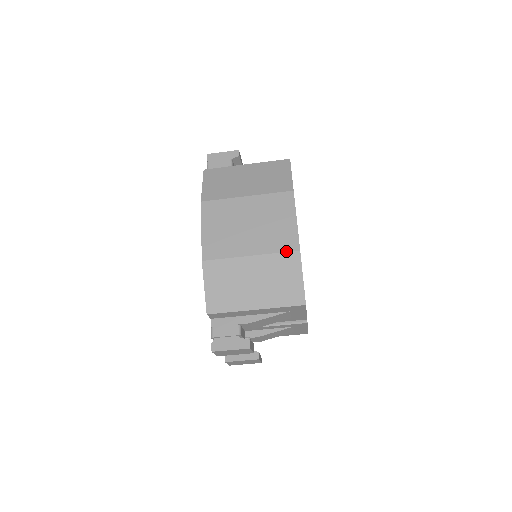
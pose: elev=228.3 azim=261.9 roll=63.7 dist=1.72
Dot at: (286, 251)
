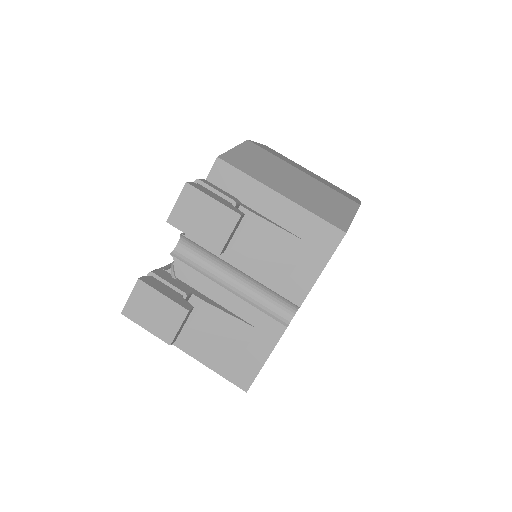
Dot at: (344, 195)
